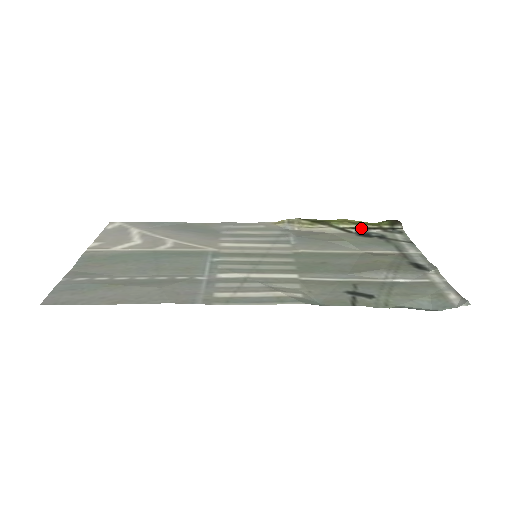
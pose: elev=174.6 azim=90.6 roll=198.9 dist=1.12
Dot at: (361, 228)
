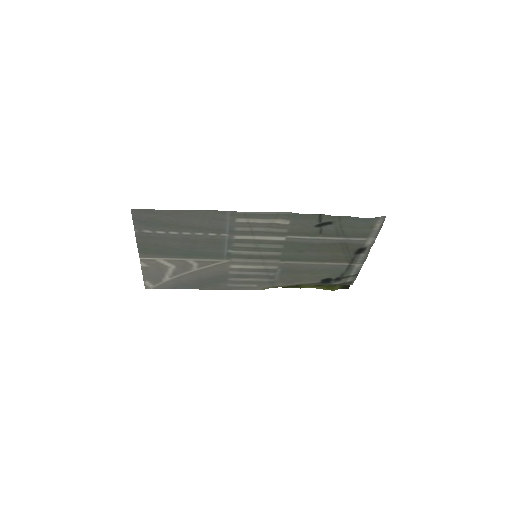
Dot at: (324, 284)
